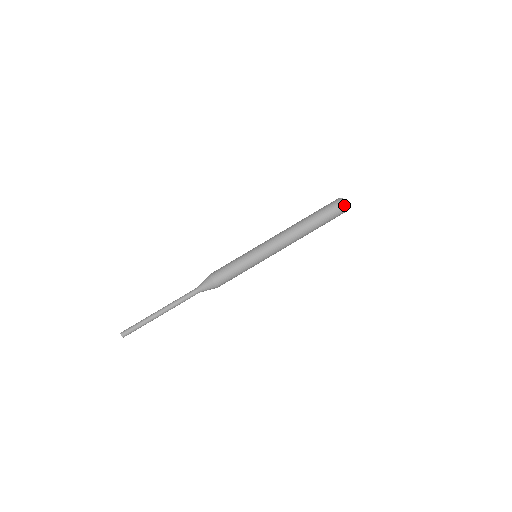
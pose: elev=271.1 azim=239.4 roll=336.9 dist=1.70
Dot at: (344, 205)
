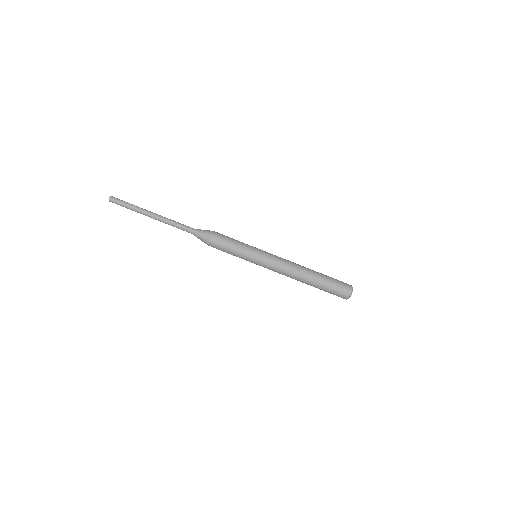
Dot at: (350, 291)
